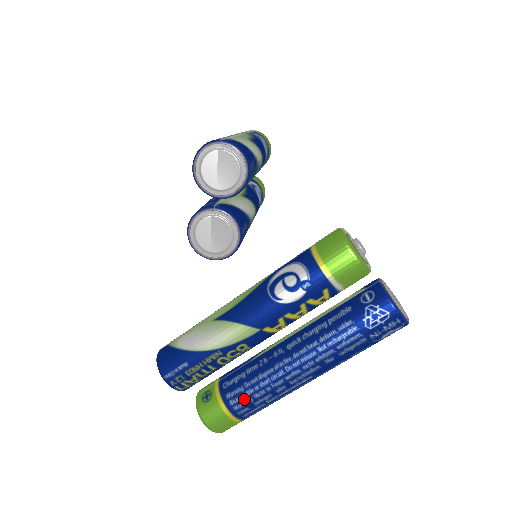
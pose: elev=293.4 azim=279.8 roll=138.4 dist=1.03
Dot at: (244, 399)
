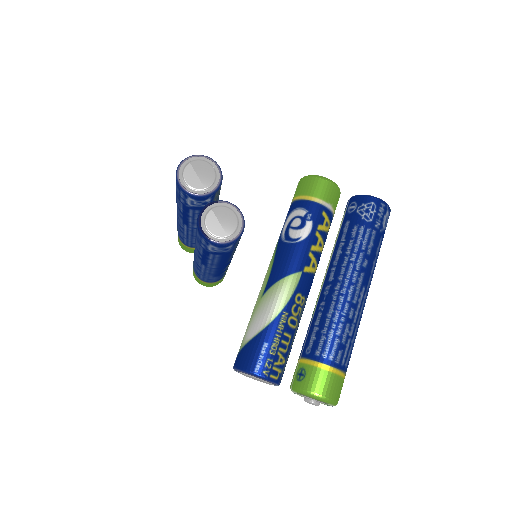
Dot at: (331, 344)
